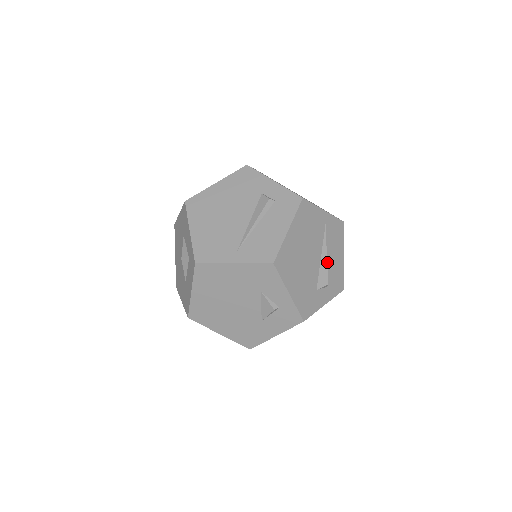
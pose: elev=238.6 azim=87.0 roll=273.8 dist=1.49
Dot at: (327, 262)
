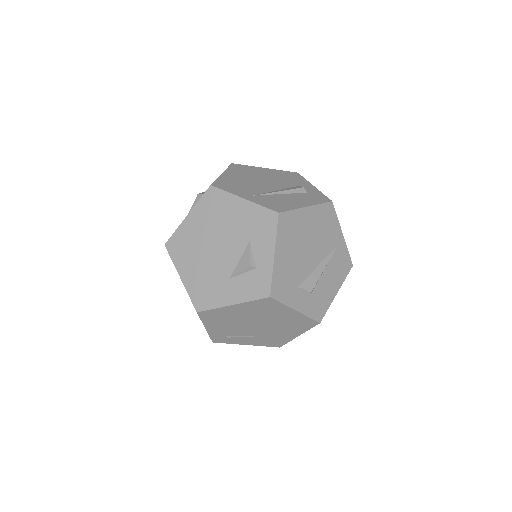
Dot at: (321, 277)
